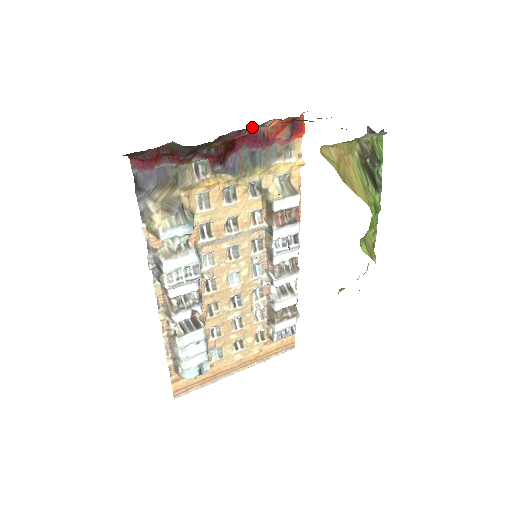
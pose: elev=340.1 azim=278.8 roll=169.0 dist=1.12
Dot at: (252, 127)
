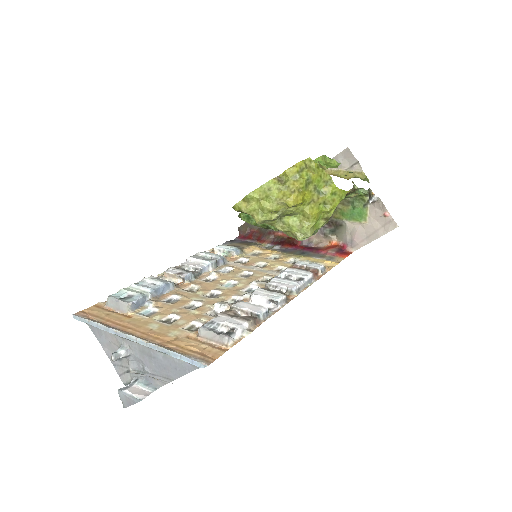
Dot at: occluded
